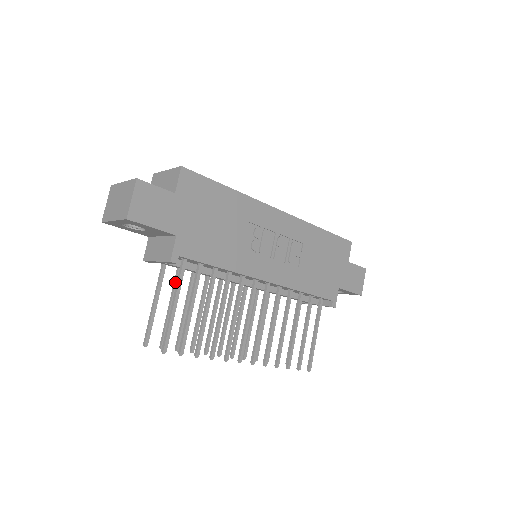
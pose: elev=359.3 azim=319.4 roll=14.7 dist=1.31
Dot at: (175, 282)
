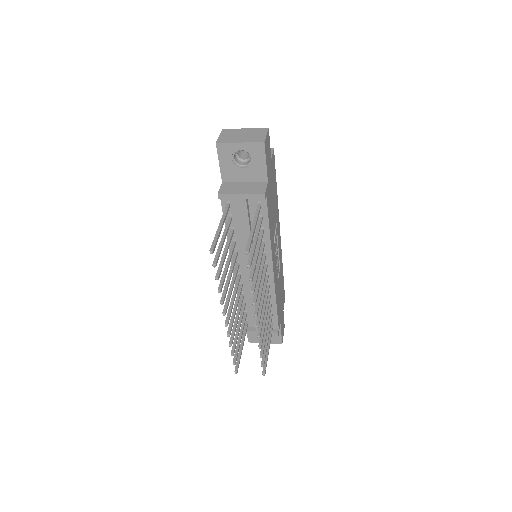
Dot at: (228, 226)
